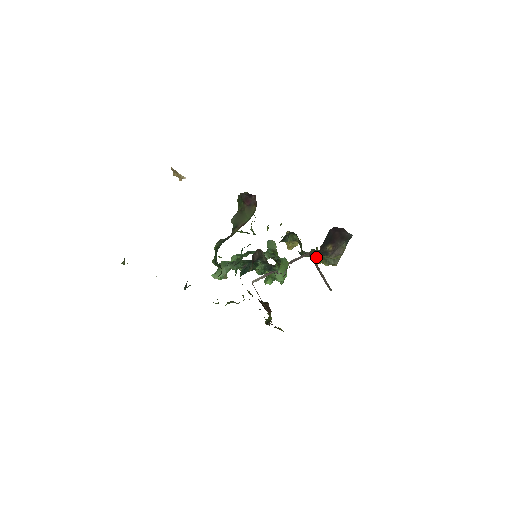
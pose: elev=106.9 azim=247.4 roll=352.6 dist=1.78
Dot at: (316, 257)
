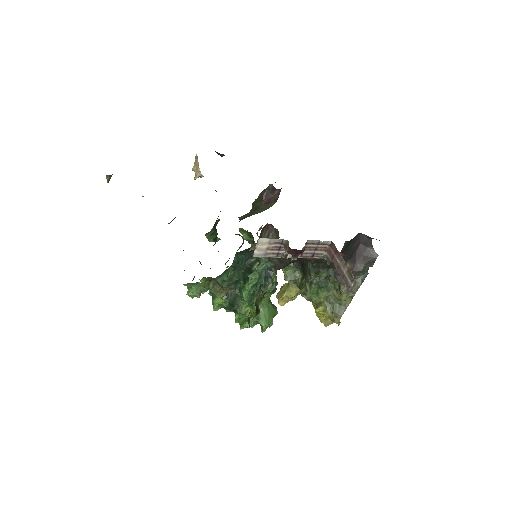
Dot at: (319, 298)
